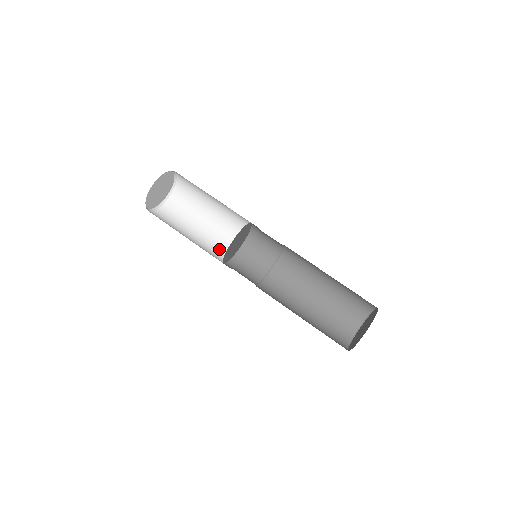
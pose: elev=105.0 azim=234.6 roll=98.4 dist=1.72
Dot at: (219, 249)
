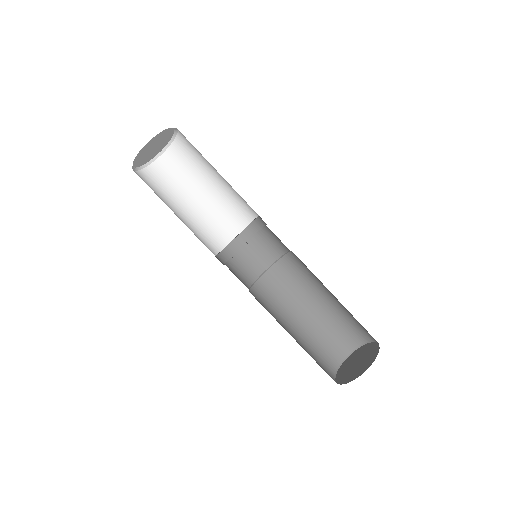
Dot at: (206, 239)
